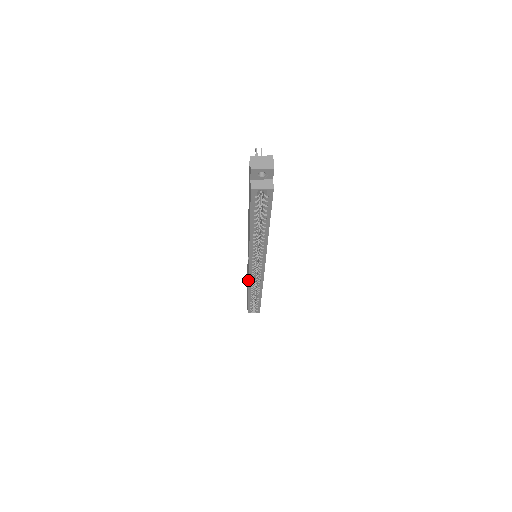
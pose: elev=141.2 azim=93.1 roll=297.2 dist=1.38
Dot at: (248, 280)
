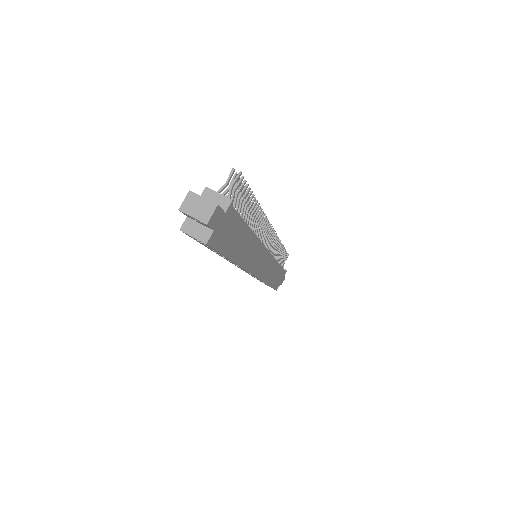
Dot at: occluded
